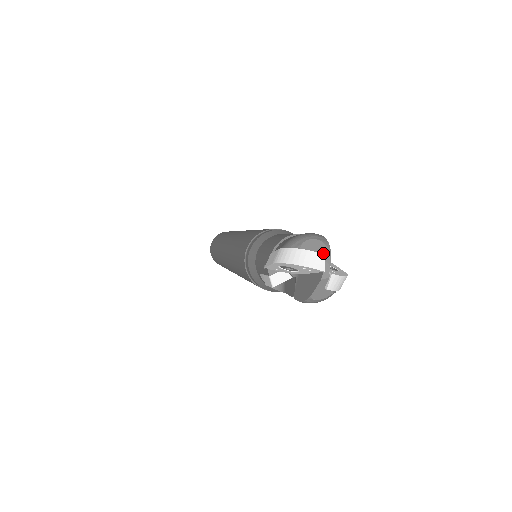
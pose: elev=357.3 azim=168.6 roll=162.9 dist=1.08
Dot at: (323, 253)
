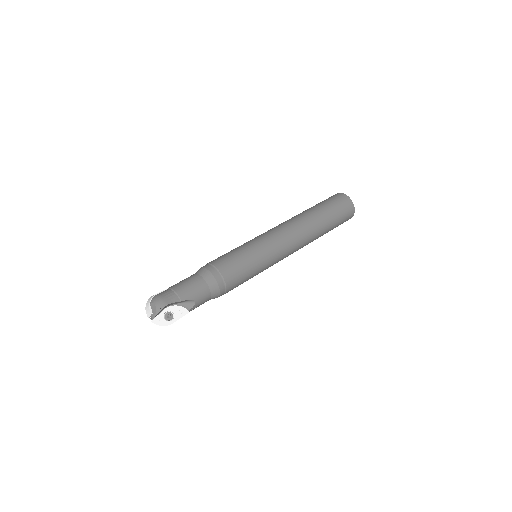
Dot at: (153, 313)
